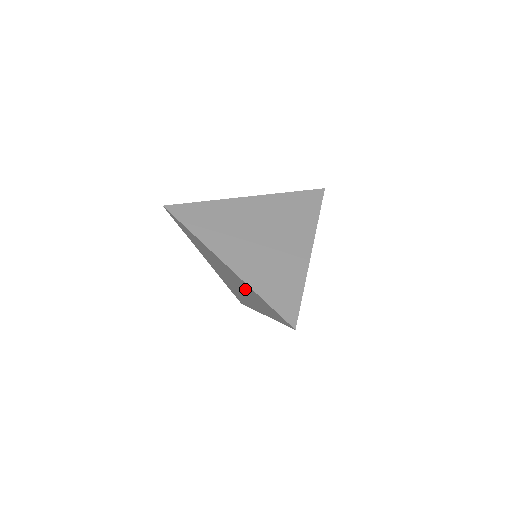
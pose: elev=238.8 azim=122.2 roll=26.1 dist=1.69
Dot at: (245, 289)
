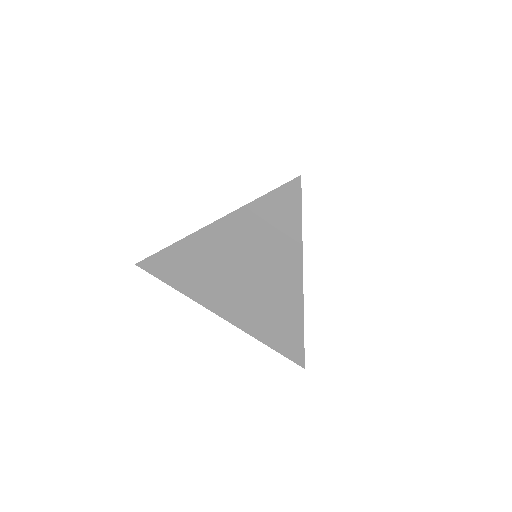
Dot at: (250, 246)
